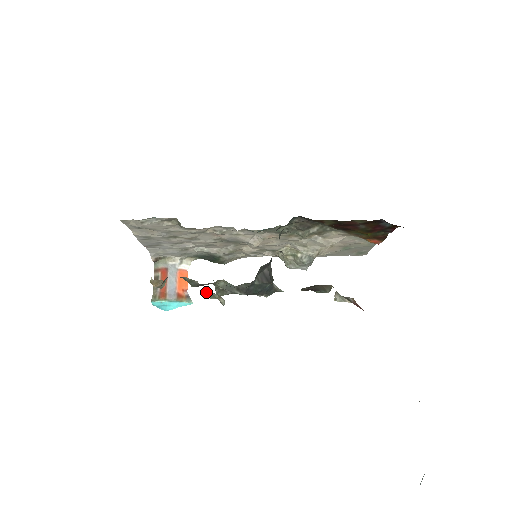
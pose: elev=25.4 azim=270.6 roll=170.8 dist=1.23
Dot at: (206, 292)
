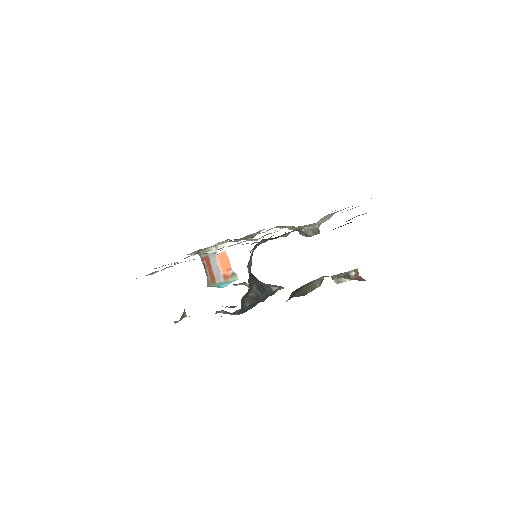
Dot at: (235, 285)
